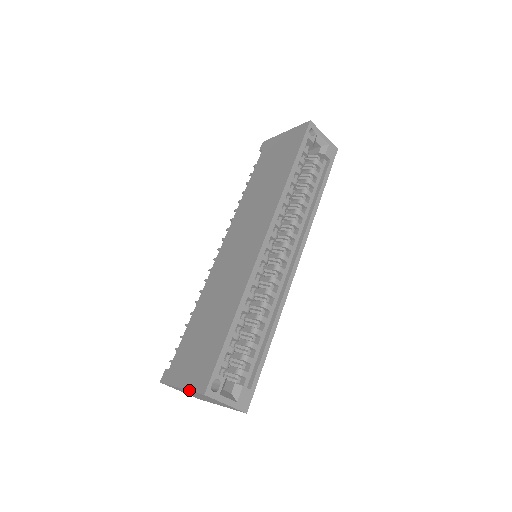
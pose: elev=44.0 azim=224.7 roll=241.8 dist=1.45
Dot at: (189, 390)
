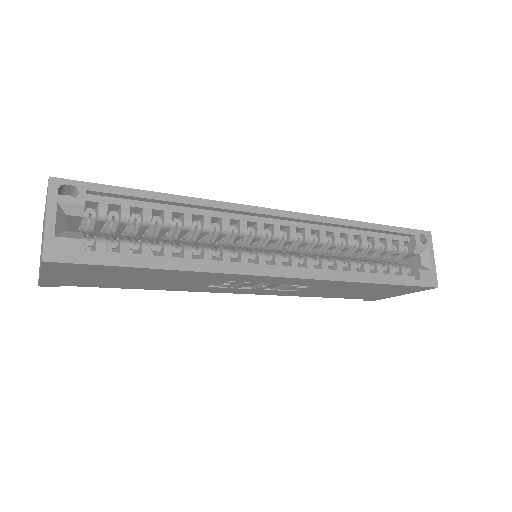
Dot at: occluded
